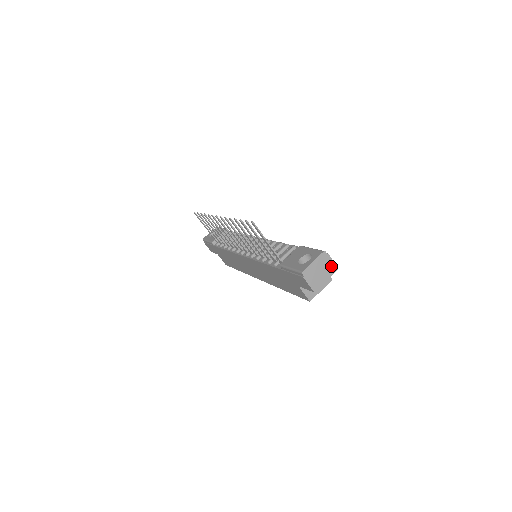
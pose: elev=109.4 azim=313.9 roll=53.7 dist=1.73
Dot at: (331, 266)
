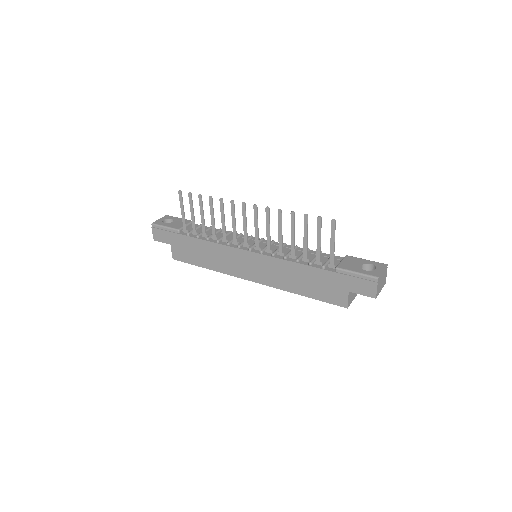
Dot at: (385, 279)
